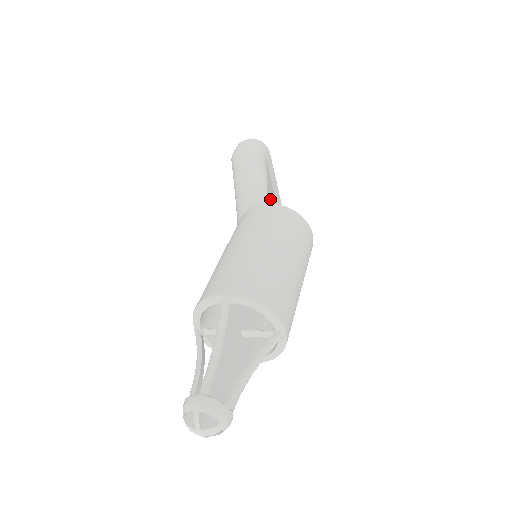
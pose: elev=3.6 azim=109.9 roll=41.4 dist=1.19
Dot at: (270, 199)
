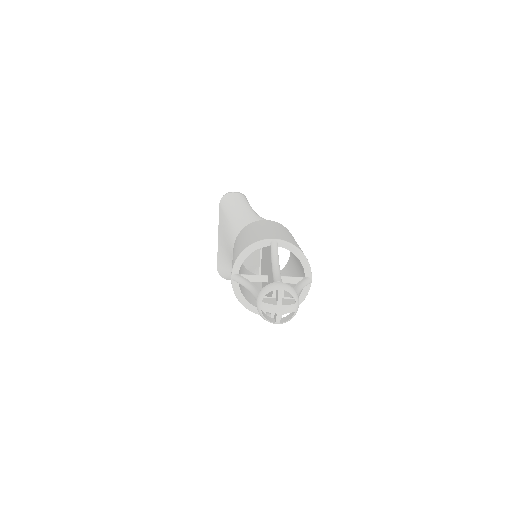
Dot at: occluded
